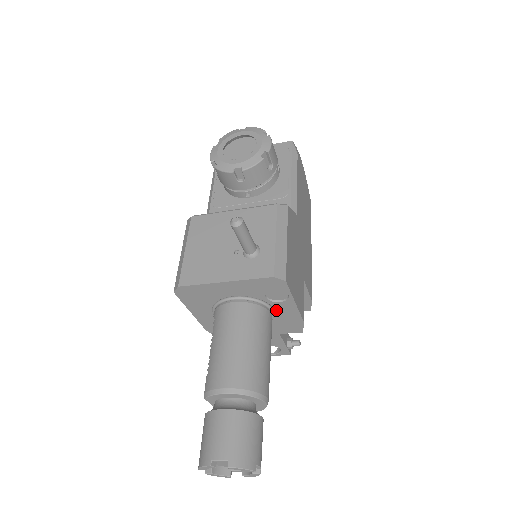
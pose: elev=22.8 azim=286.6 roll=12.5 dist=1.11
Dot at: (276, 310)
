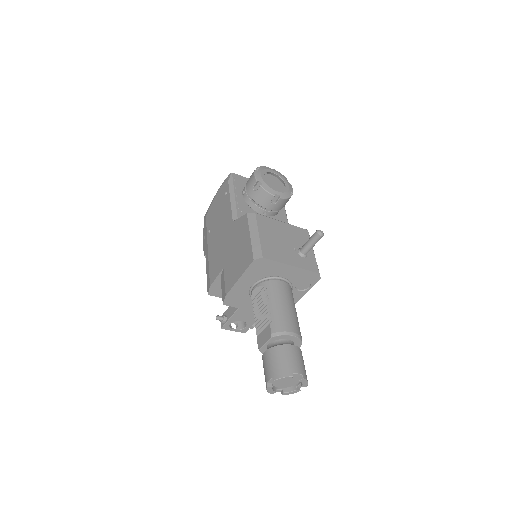
Dot at: occluded
